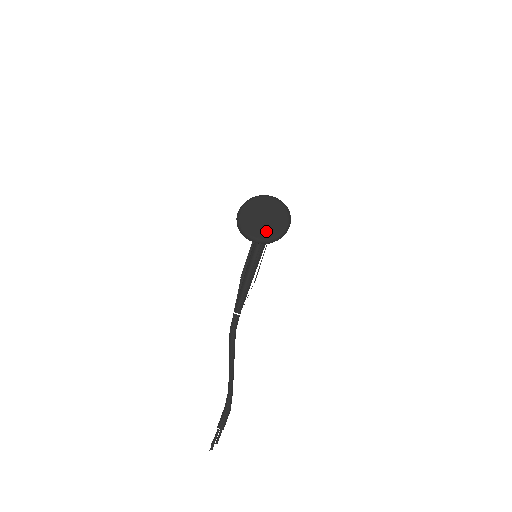
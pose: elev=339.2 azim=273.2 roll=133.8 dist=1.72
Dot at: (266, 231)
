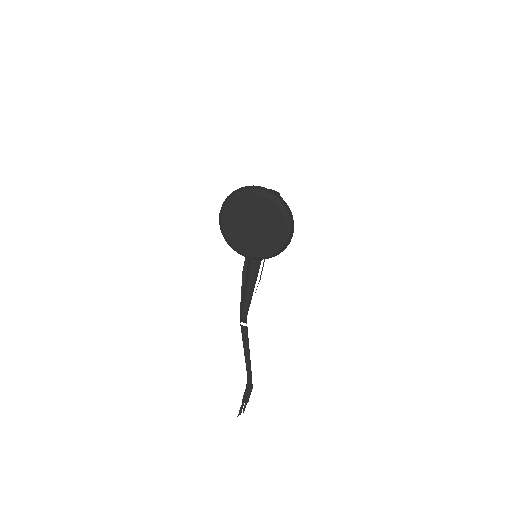
Dot at: (259, 247)
